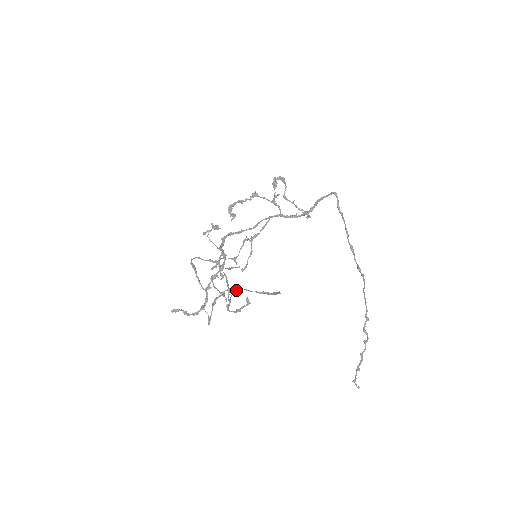
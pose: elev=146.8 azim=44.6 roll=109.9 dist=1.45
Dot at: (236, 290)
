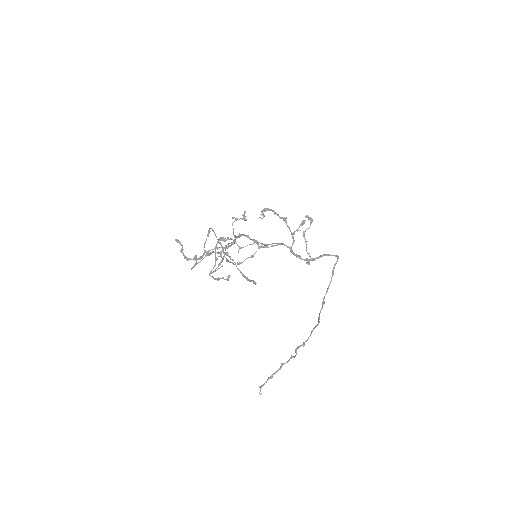
Dot at: (230, 257)
